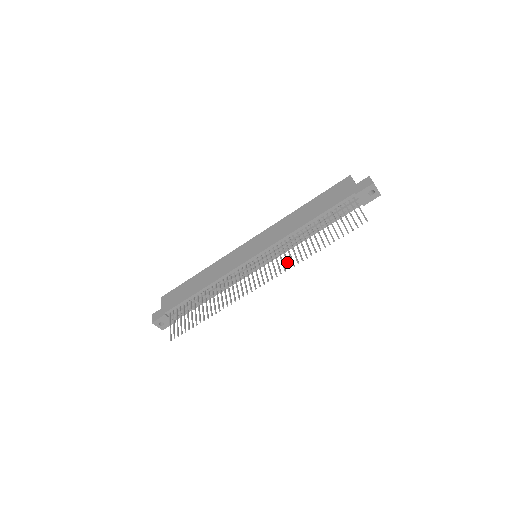
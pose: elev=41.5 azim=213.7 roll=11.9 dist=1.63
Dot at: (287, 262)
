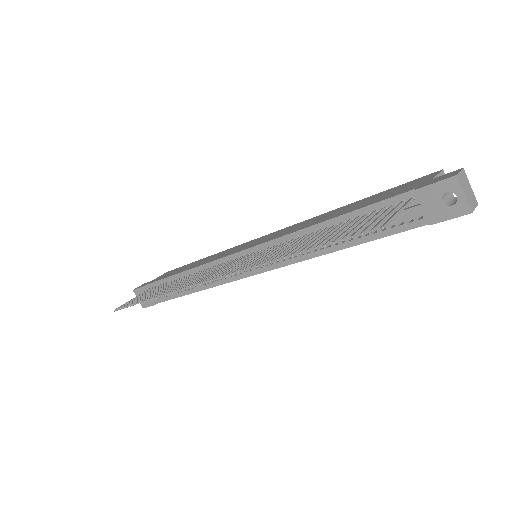
Dot at: (253, 262)
